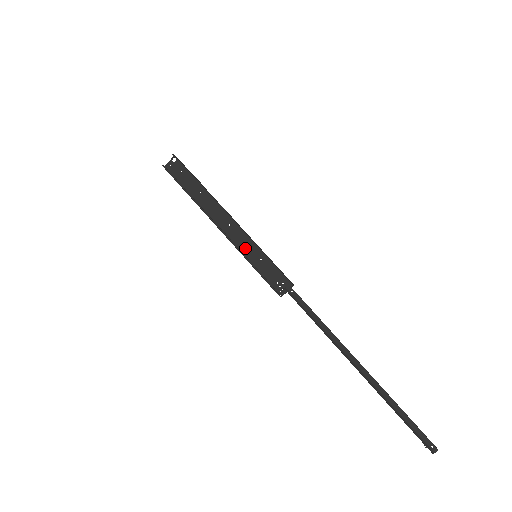
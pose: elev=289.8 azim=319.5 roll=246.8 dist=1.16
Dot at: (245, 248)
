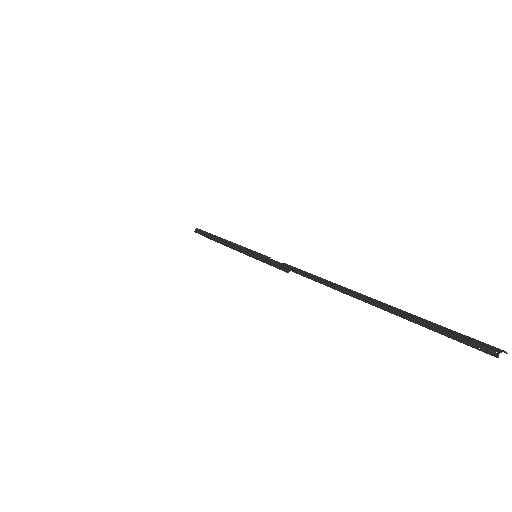
Dot at: occluded
